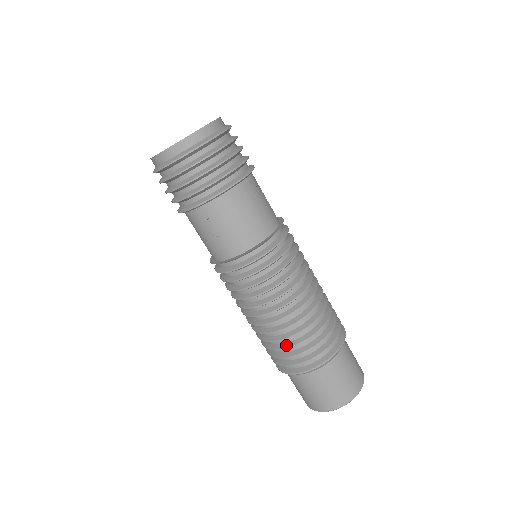
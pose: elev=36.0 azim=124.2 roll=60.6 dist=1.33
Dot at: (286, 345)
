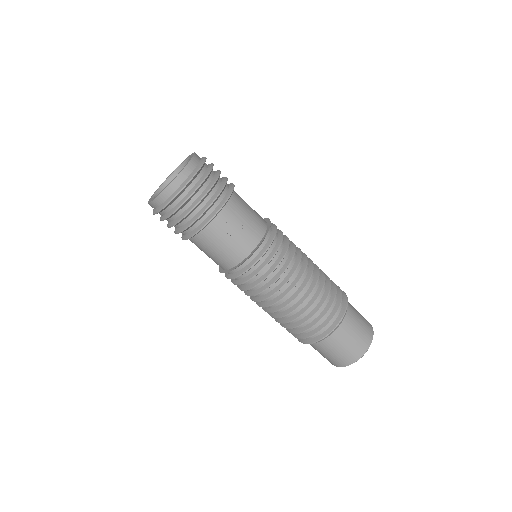
Dot at: (283, 325)
